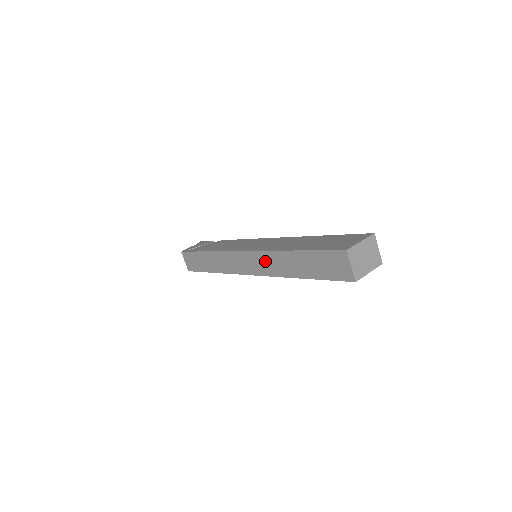
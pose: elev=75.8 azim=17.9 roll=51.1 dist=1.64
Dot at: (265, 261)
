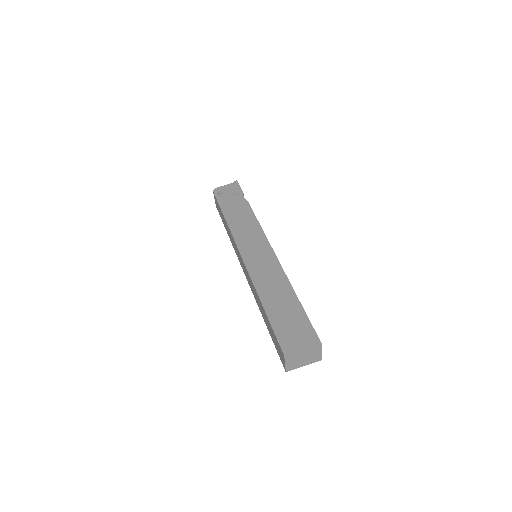
Dot at: (250, 282)
